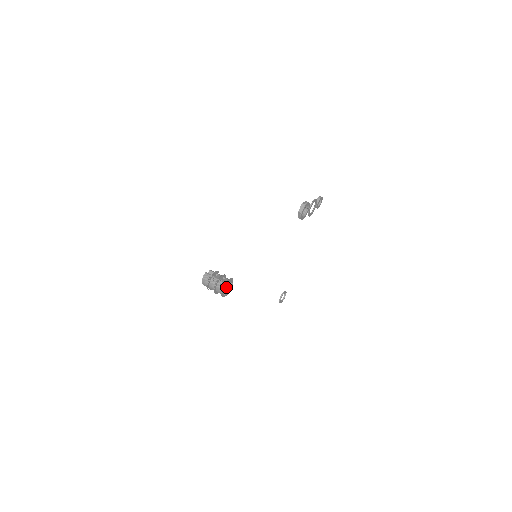
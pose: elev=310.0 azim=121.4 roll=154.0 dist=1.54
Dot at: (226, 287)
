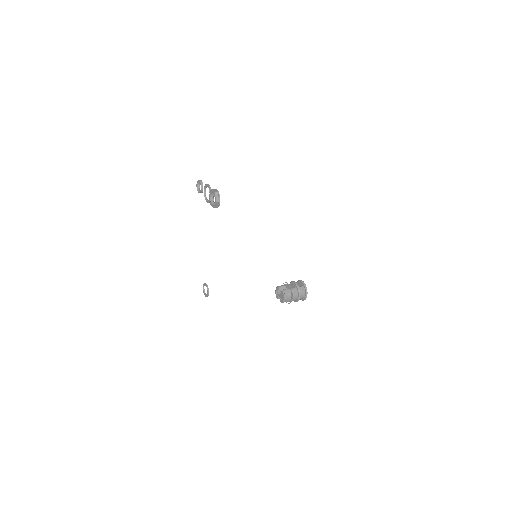
Dot at: occluded
